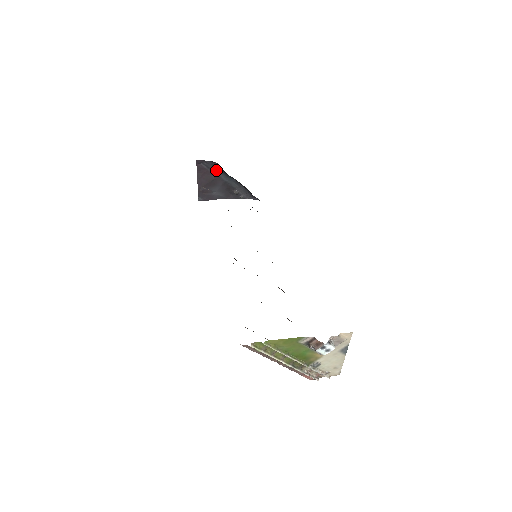
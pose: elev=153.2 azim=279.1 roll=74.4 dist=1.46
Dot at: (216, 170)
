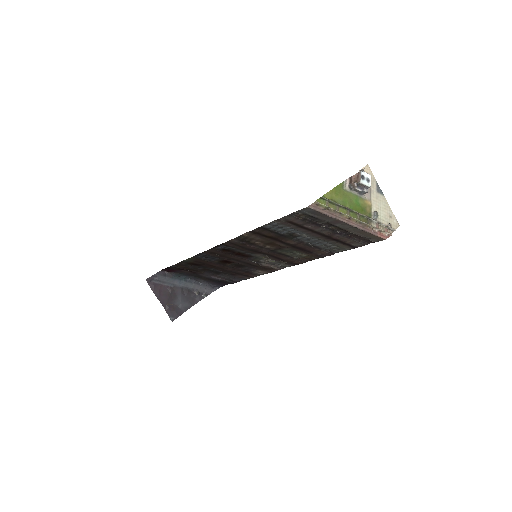
Dot at: (168, 279)
